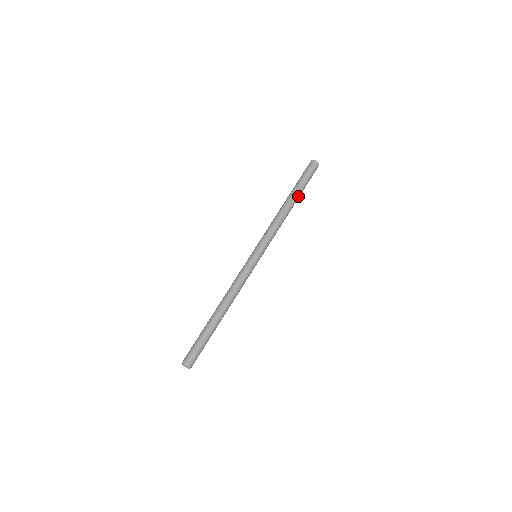
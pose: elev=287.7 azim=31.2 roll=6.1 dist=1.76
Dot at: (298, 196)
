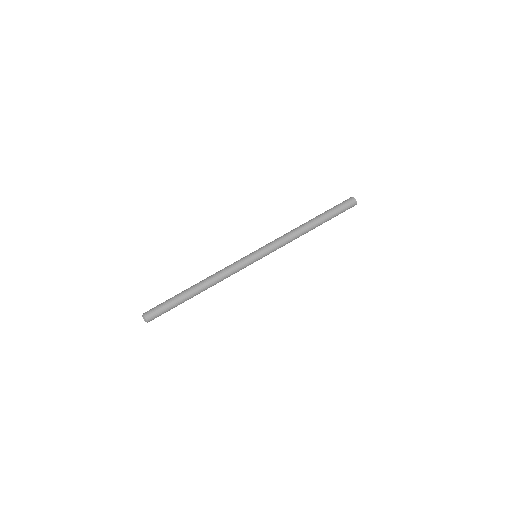
Dot at: (321, 219)
